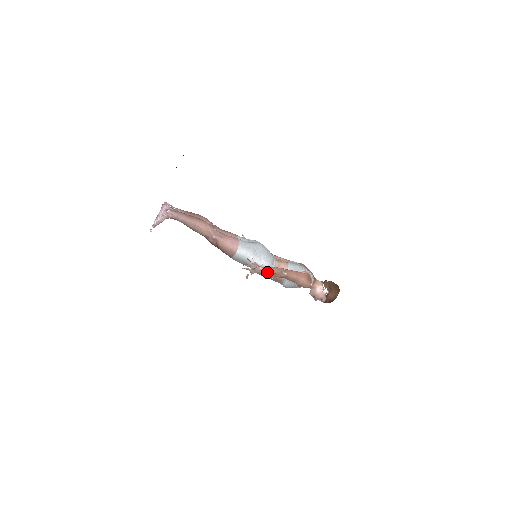
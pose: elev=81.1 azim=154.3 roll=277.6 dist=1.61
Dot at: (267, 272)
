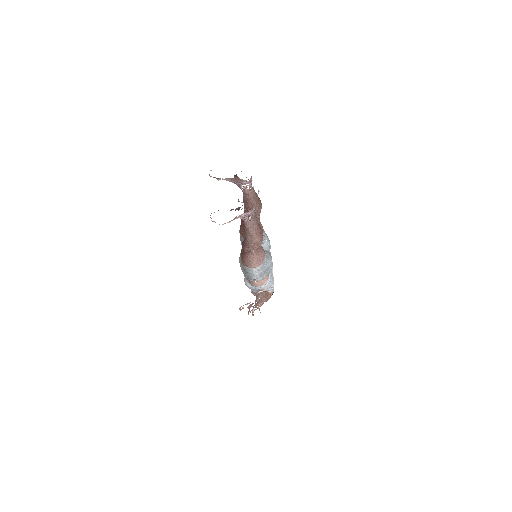
Dot at: occluded
